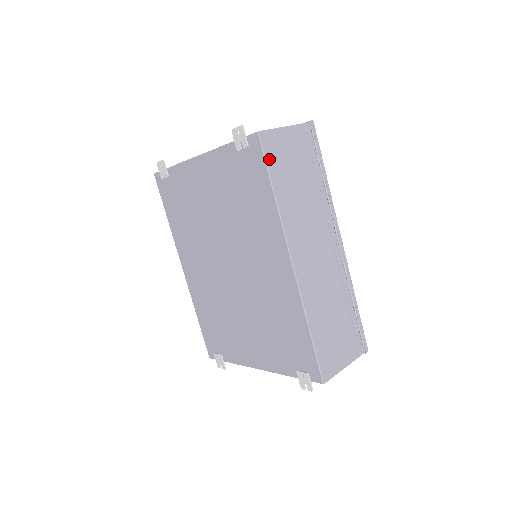
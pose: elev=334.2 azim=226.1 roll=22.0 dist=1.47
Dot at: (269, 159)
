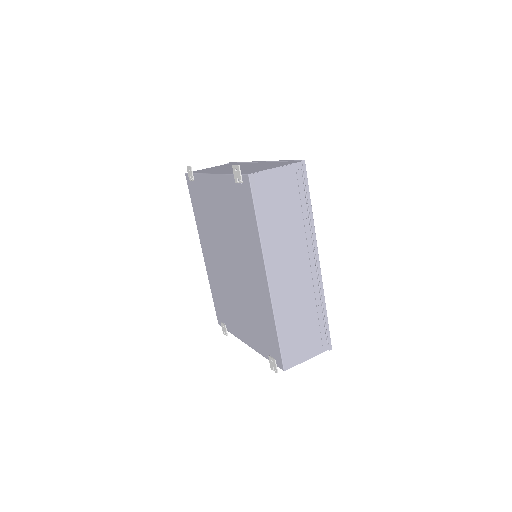
Dot at: (256, 196)
